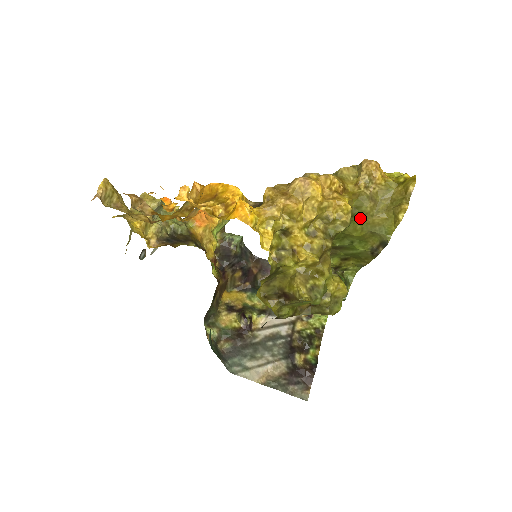
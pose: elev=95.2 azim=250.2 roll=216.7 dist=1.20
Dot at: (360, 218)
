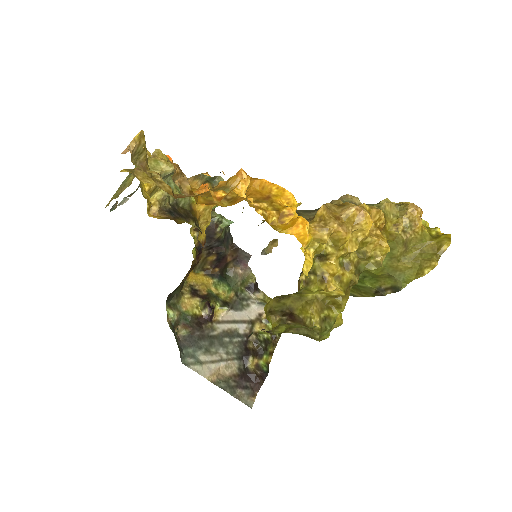
Dot at: (386, 259)
